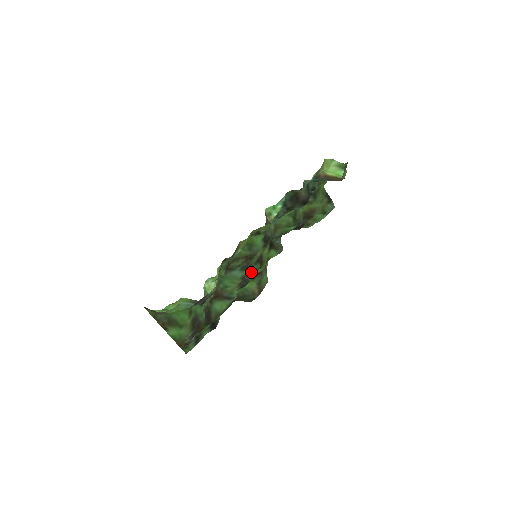
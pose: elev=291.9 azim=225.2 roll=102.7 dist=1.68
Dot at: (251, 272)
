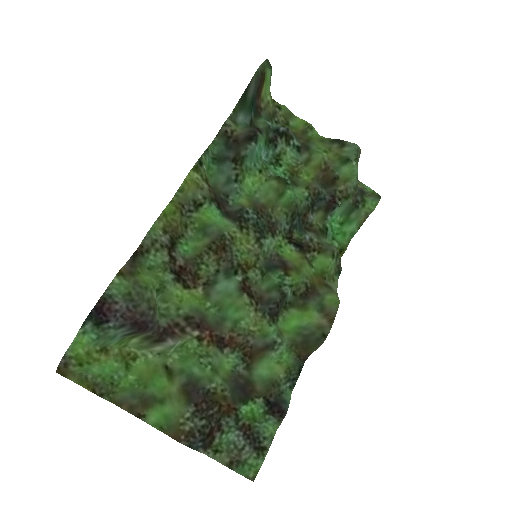
Dot at: (273, 287)
